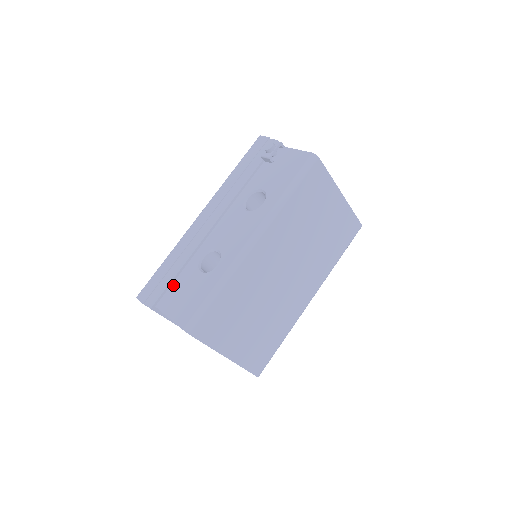
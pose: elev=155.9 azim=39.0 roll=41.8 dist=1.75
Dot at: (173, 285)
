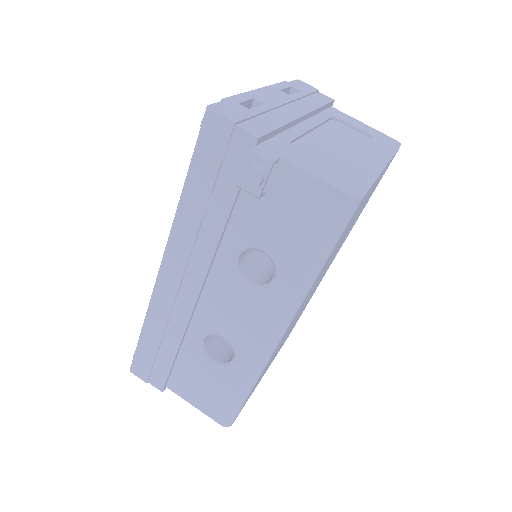
Dot at: (176, 368)
